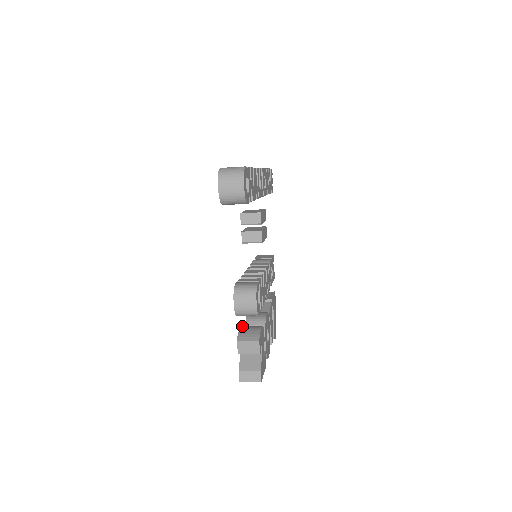
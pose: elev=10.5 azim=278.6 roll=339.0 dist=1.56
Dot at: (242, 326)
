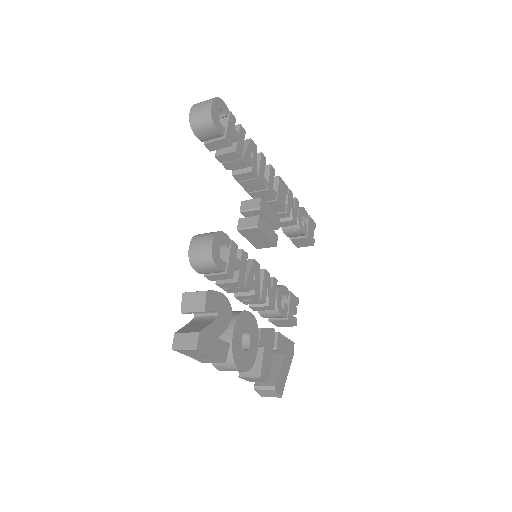
Dot at: occluded
